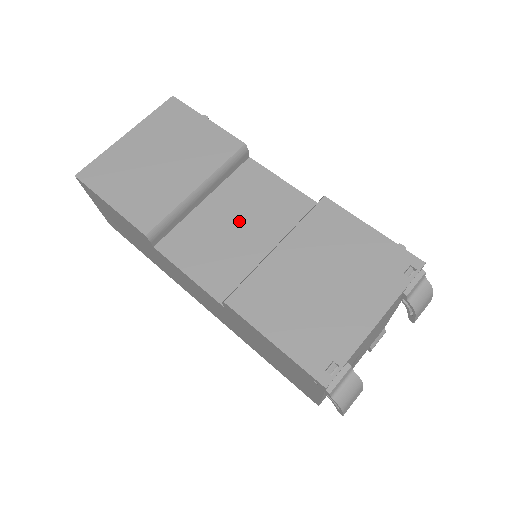
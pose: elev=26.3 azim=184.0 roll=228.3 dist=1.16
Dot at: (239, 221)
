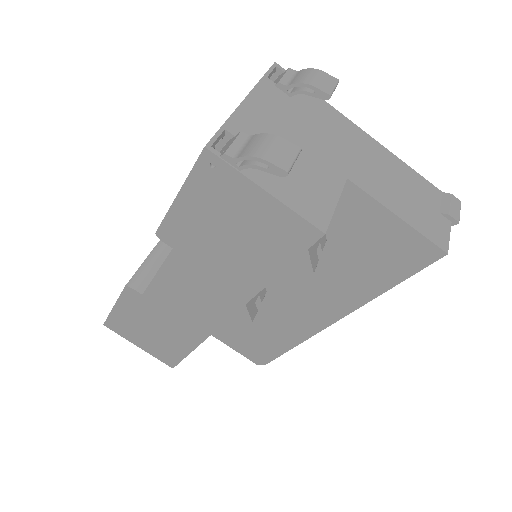
Dot at: occluded
